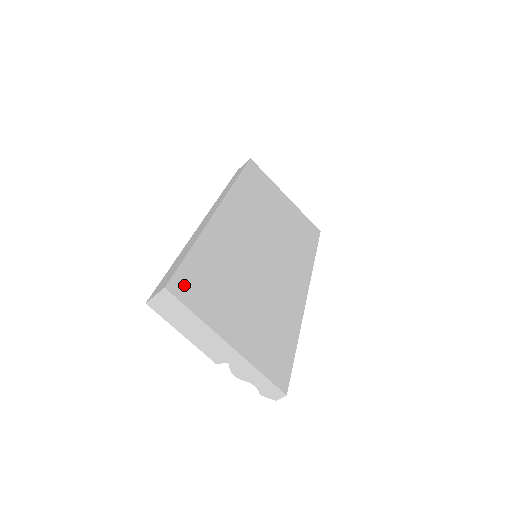
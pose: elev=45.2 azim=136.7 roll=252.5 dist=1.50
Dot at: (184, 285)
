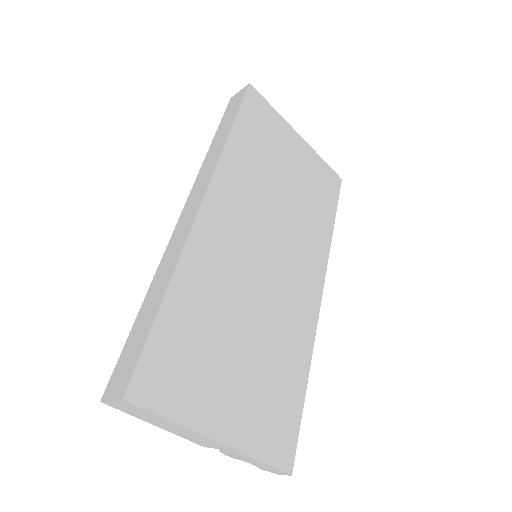
Dot at: (152, 378)
